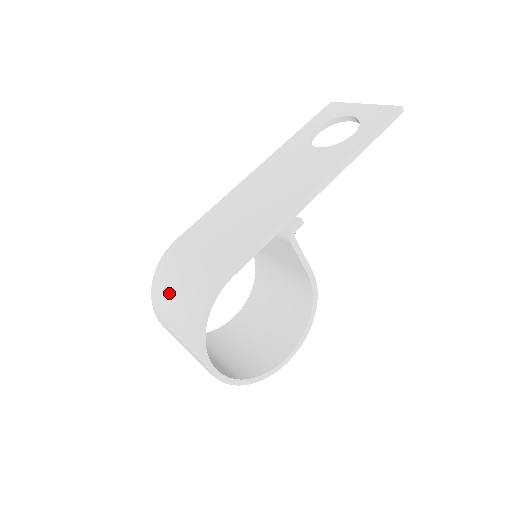
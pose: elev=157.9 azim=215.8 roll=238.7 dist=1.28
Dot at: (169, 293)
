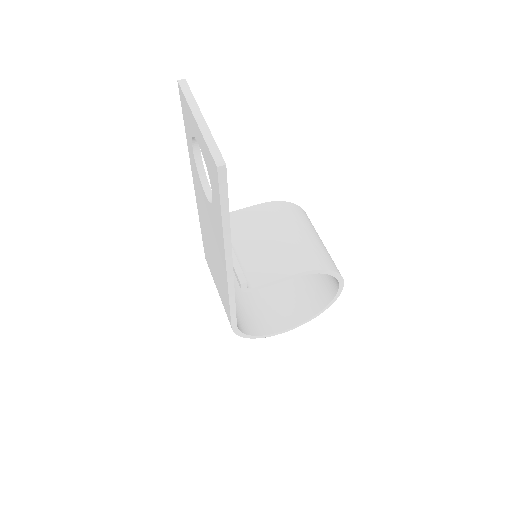
Dot at: occluded
